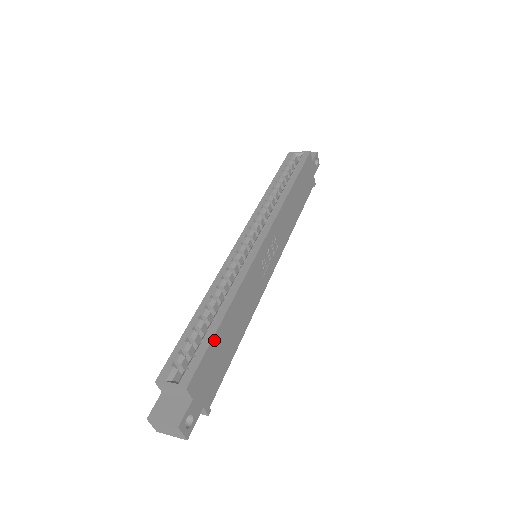
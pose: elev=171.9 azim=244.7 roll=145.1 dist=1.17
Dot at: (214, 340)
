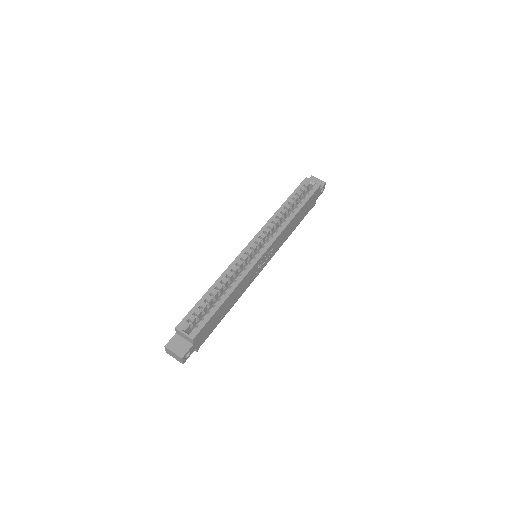
Dot at: (215, 313)
